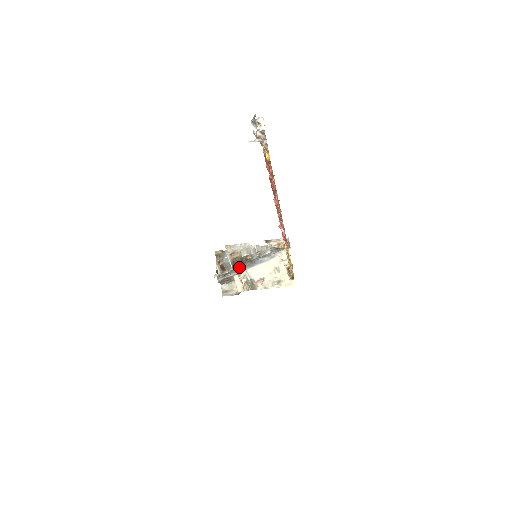
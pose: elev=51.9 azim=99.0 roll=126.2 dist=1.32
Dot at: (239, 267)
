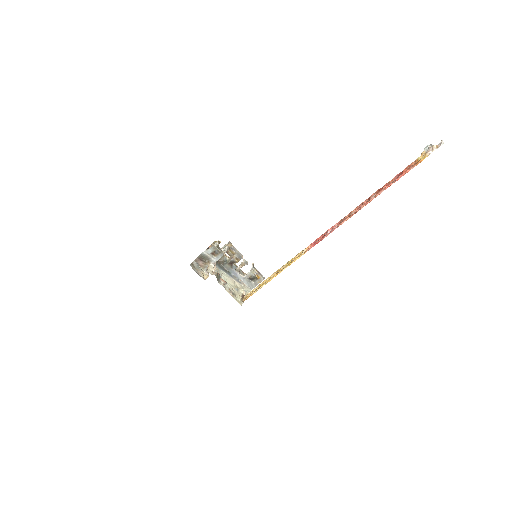
Dot at: (218, 263)
